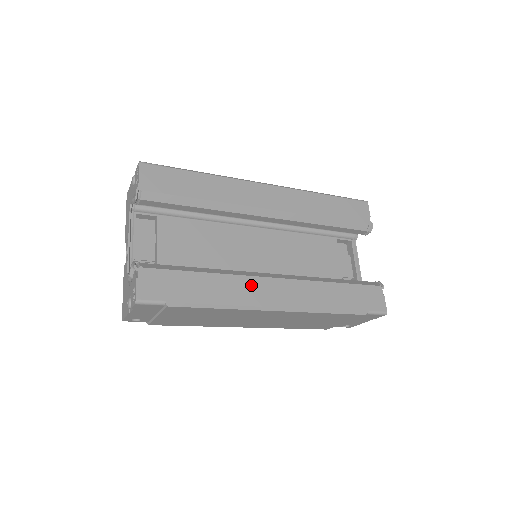
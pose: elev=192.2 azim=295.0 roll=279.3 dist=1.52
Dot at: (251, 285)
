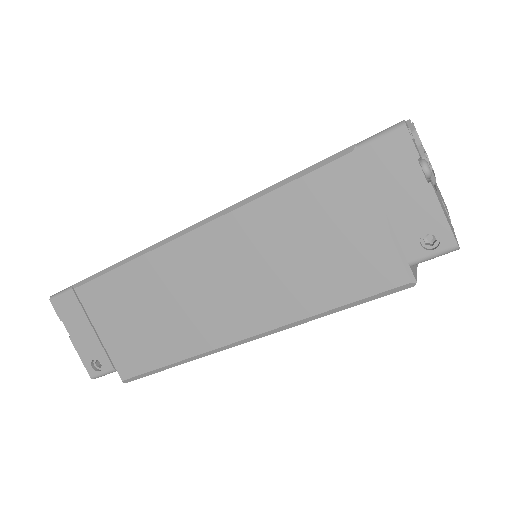
Dot at: occluded
